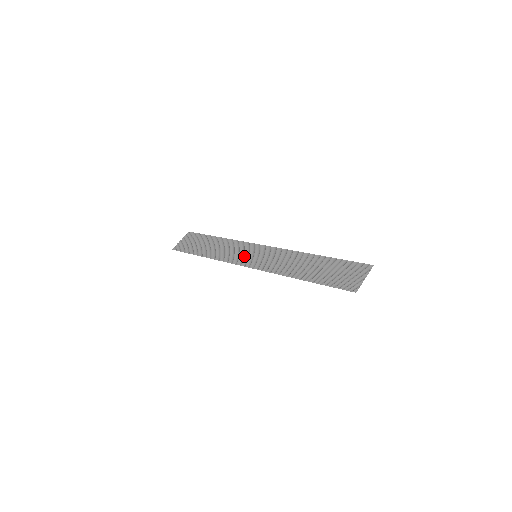
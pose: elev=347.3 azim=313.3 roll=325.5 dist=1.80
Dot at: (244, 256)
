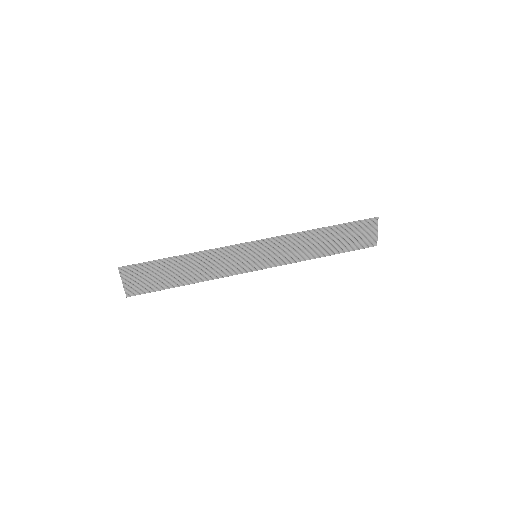
Dot at: (243, 263)
